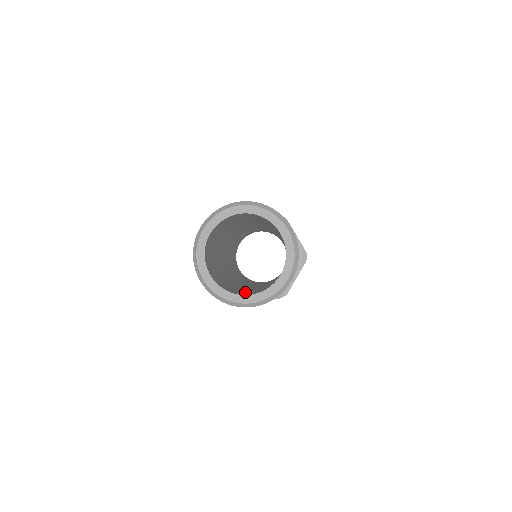
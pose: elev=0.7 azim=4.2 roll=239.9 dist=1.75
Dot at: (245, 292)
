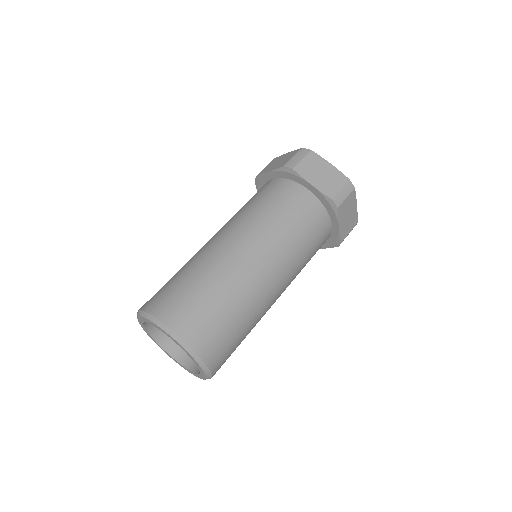
Dot at: occluded
